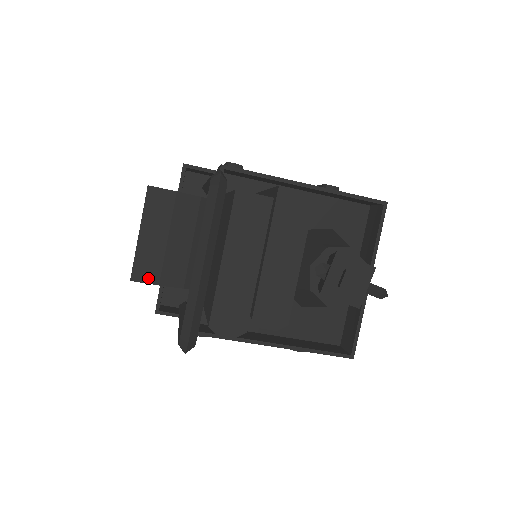
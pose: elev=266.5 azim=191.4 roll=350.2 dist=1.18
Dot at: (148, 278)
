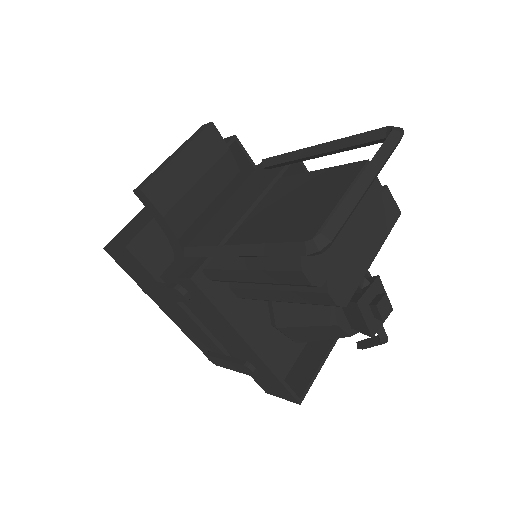
Dot at: (158, 201)
